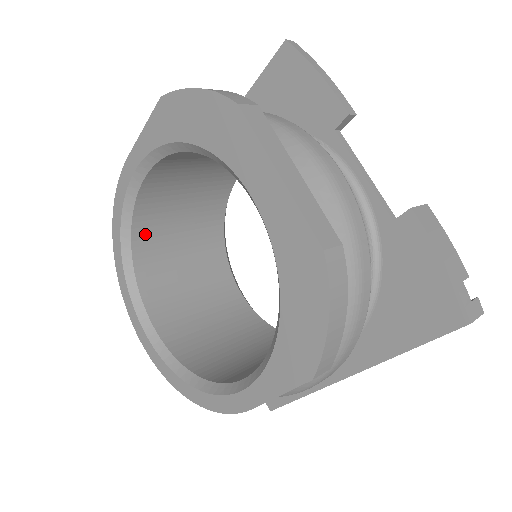
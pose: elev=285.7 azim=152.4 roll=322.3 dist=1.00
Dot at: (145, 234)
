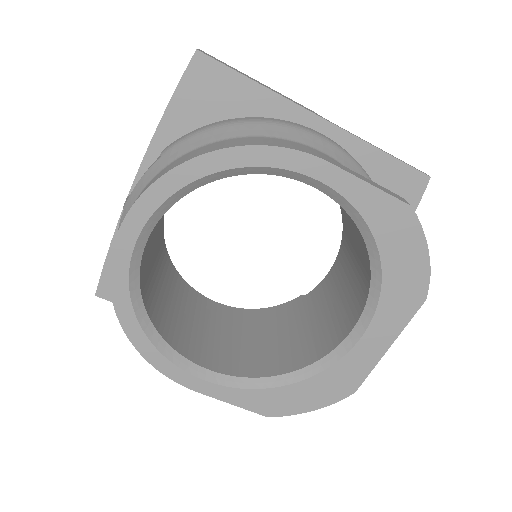
Dot at: occluded
